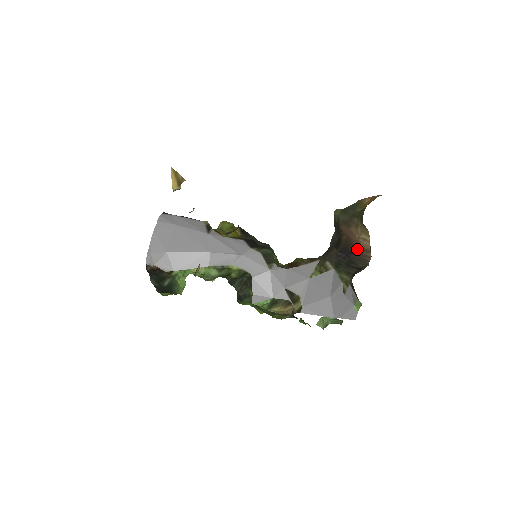
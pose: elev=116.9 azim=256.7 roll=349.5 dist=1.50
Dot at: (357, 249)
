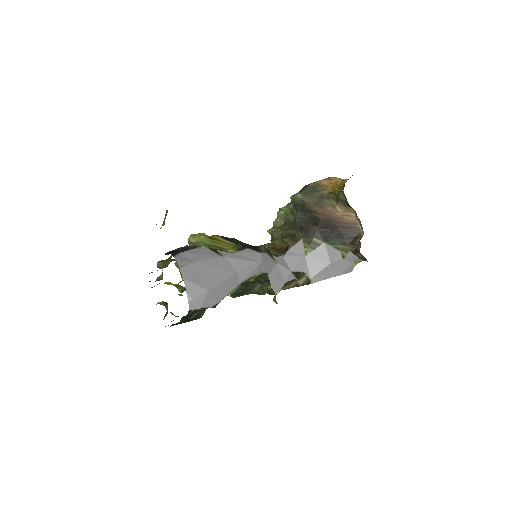
Dot at: (343, 224)
